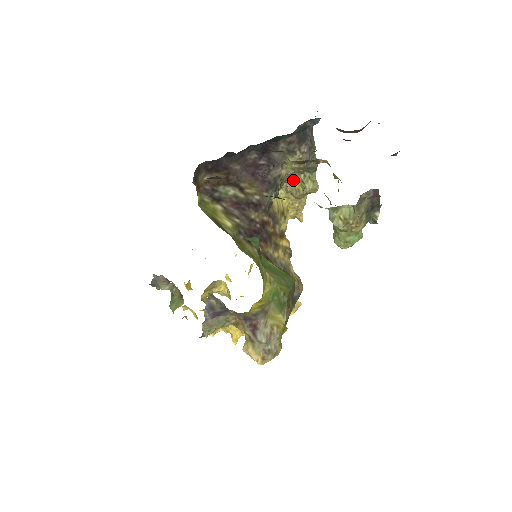
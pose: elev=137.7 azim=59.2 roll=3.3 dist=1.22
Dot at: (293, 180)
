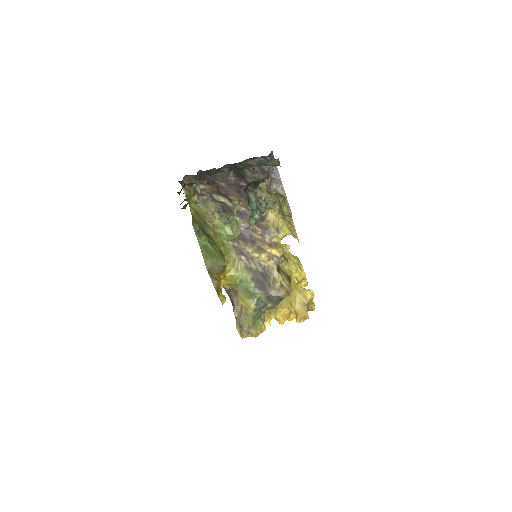
Dot at: (280, 204)
